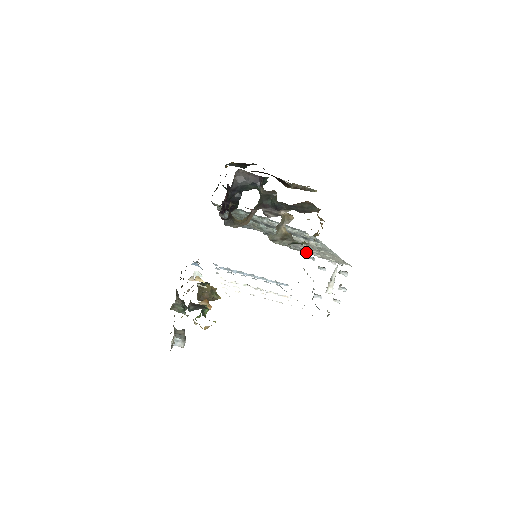
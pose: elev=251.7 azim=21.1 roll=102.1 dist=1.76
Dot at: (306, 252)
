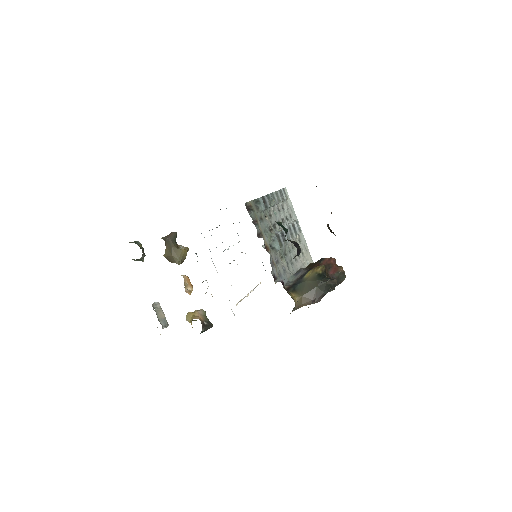
Dot at: occluded
